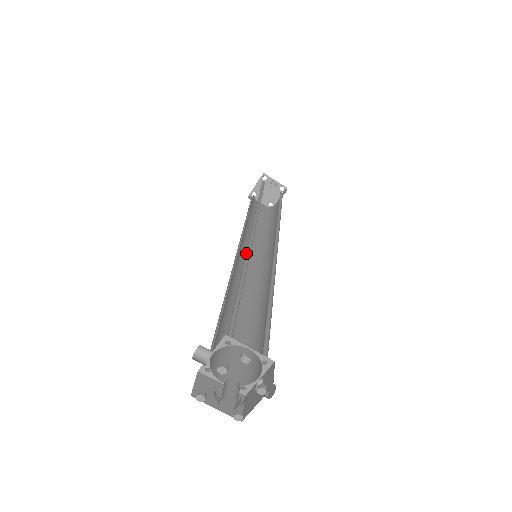
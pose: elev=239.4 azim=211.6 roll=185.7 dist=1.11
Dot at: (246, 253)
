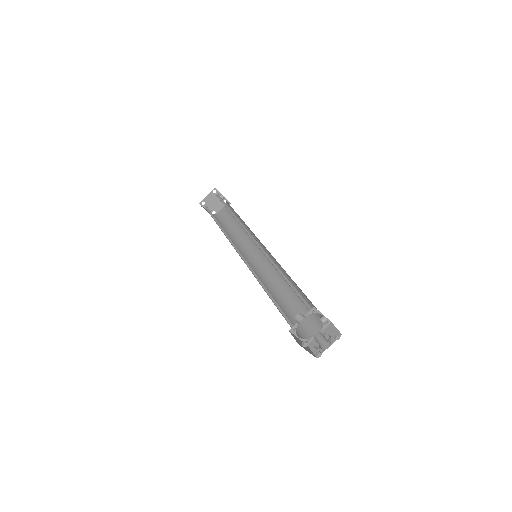
Dot at: (264, 254)
